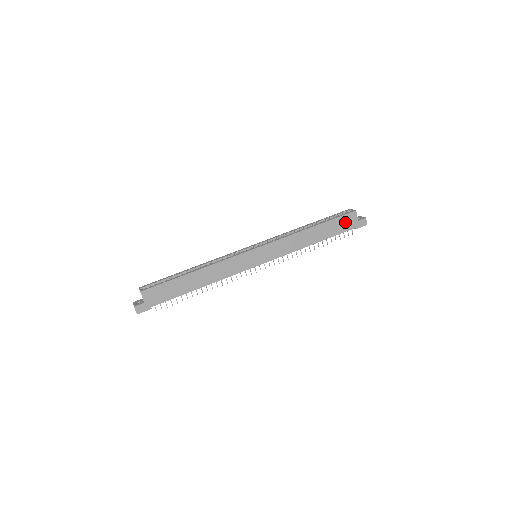
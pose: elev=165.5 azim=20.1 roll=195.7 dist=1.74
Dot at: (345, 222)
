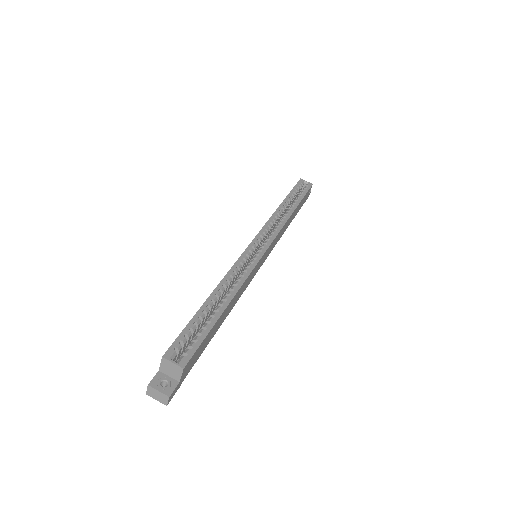
Dot at: (305, 198)
